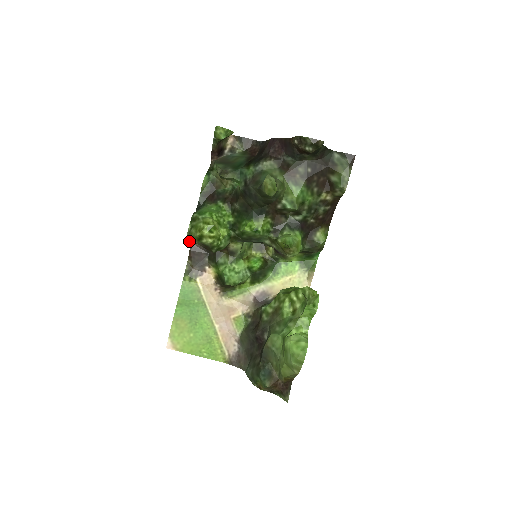
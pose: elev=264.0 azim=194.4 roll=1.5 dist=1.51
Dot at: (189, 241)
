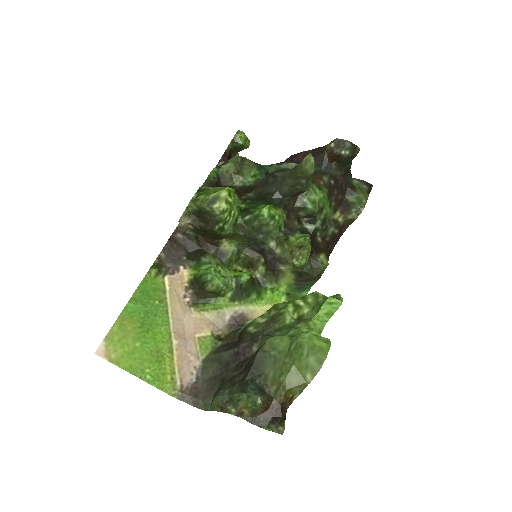
Dot at: (184, 215)
